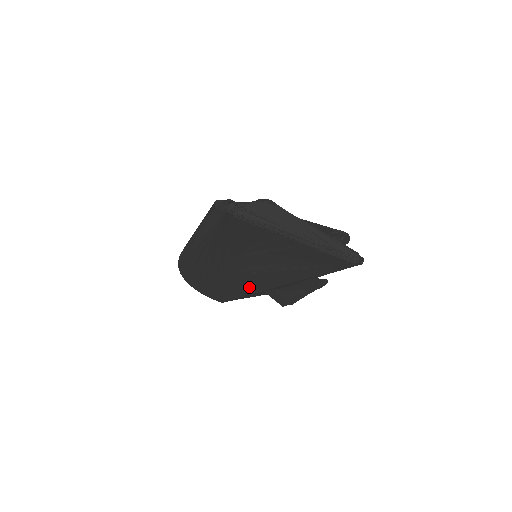
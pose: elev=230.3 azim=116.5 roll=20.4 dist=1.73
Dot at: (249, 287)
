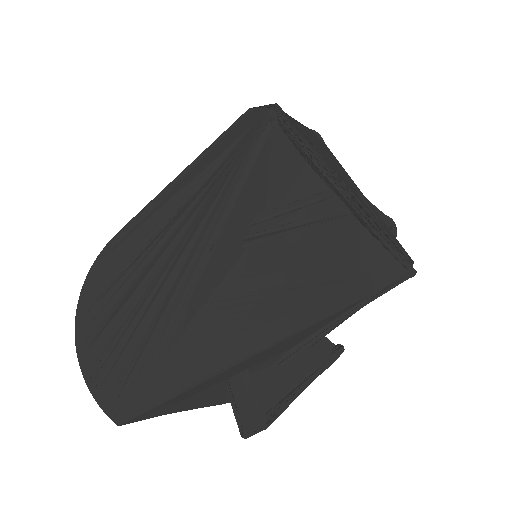
Dot at: (209, 352)
